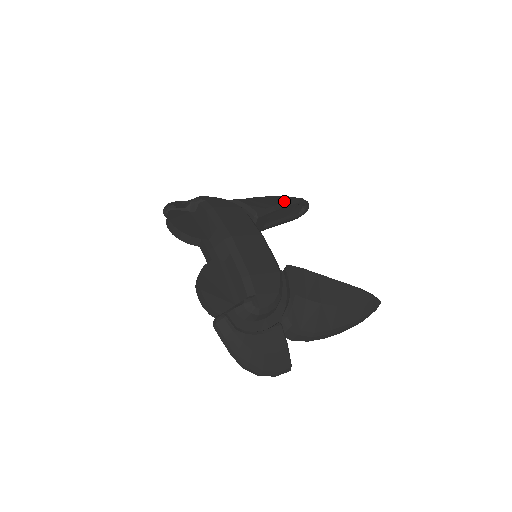
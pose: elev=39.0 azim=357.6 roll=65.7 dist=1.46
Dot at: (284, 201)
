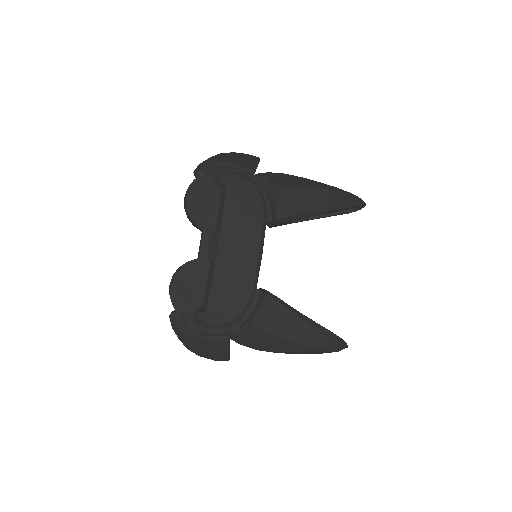
Dot at: (325, 206)
